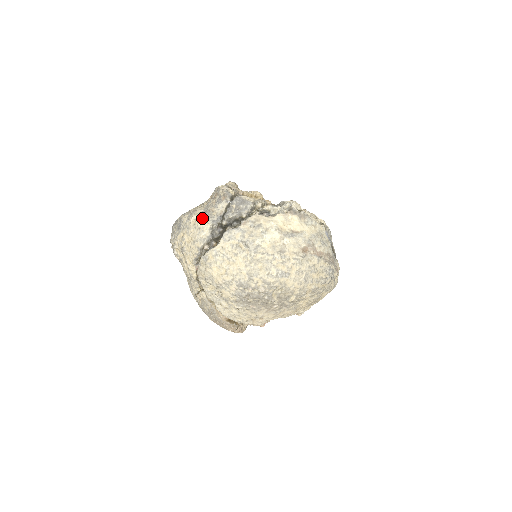
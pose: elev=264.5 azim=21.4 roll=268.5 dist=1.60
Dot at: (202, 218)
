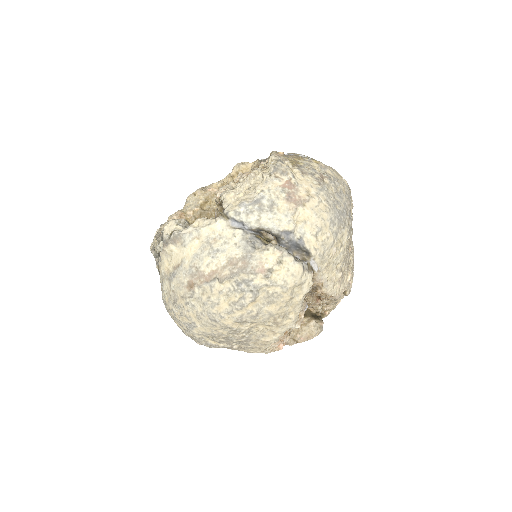
Dot at: occluded
